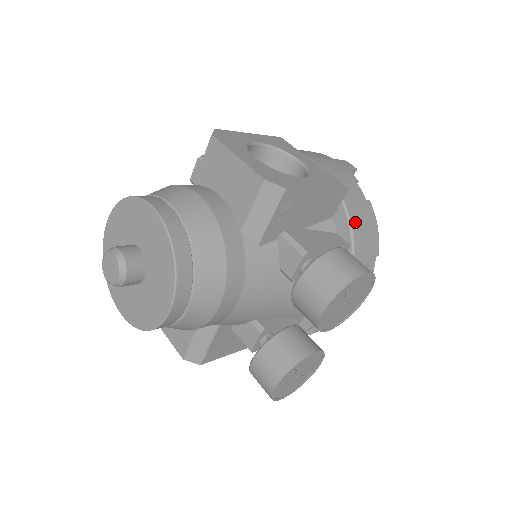
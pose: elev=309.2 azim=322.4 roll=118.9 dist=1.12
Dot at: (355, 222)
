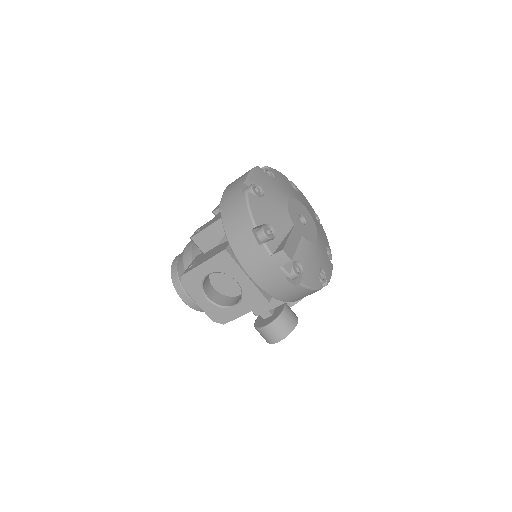
Dot at: (286, 299)
